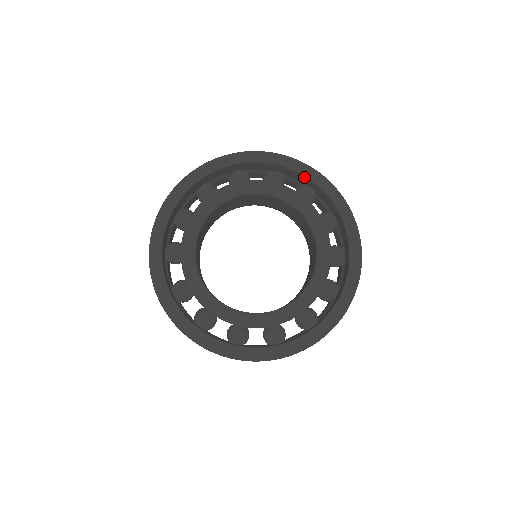
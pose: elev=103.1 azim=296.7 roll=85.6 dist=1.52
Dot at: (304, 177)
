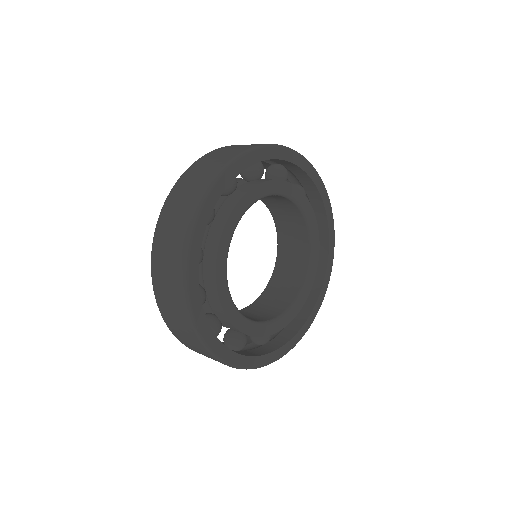
Dot at: (260, 161)
